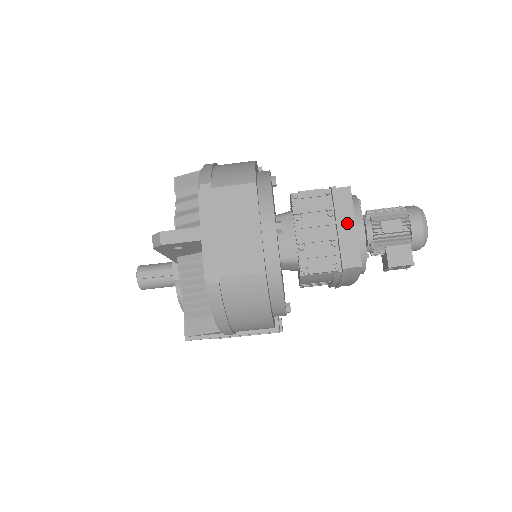
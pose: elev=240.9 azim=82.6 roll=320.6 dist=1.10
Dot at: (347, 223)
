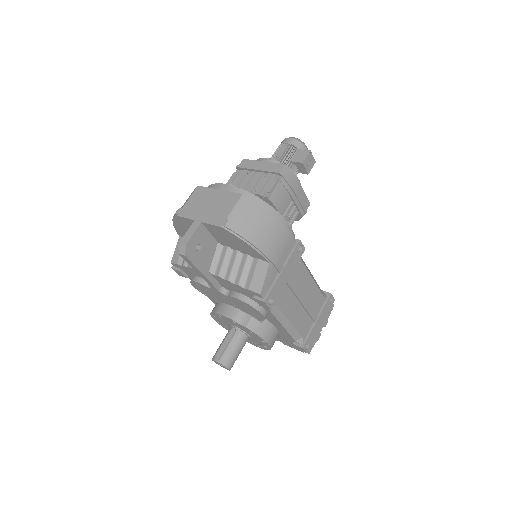
Dot at: (259, 165)
